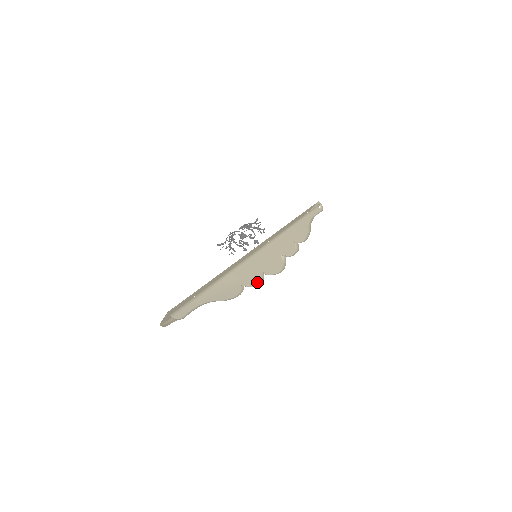
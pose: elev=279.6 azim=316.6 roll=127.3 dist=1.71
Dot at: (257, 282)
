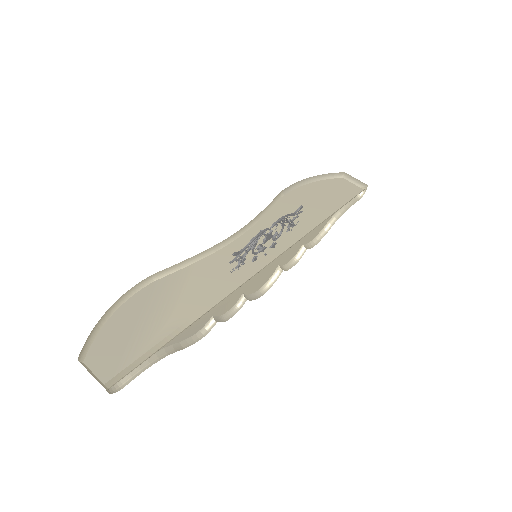
Dot at: (231, 307)
